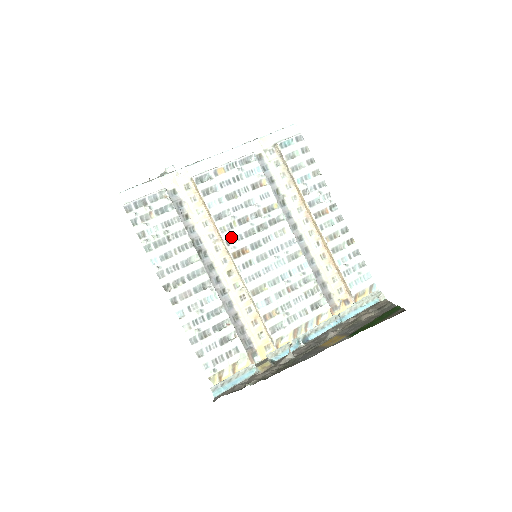
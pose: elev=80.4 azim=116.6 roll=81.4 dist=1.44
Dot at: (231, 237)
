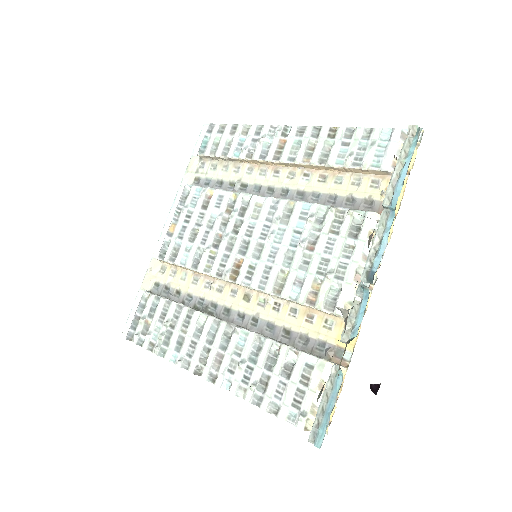
Dot at: (218, 267)
